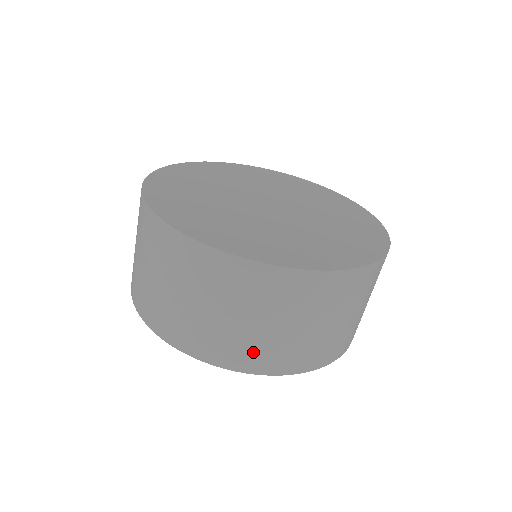
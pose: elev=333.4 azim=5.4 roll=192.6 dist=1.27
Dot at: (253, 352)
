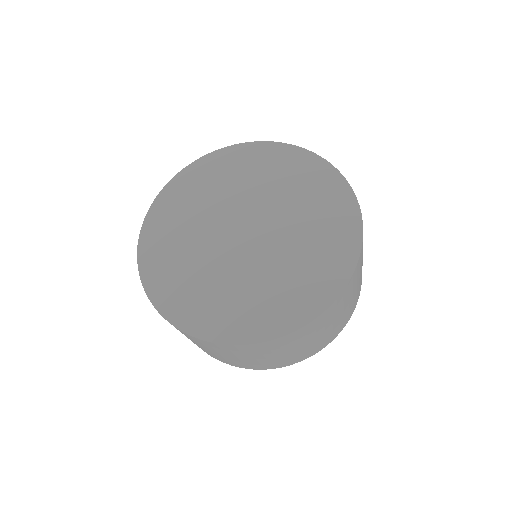
Dot at: (288, 360)
